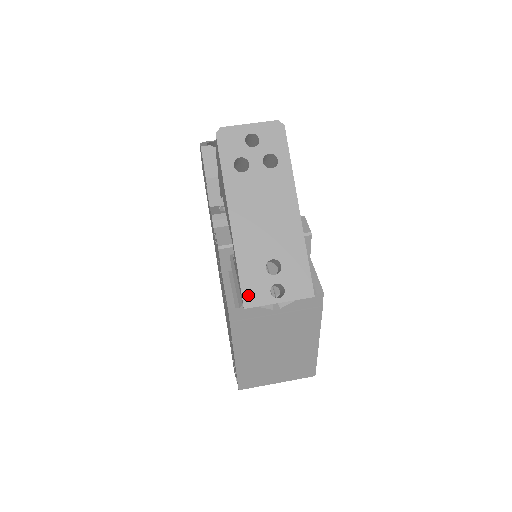
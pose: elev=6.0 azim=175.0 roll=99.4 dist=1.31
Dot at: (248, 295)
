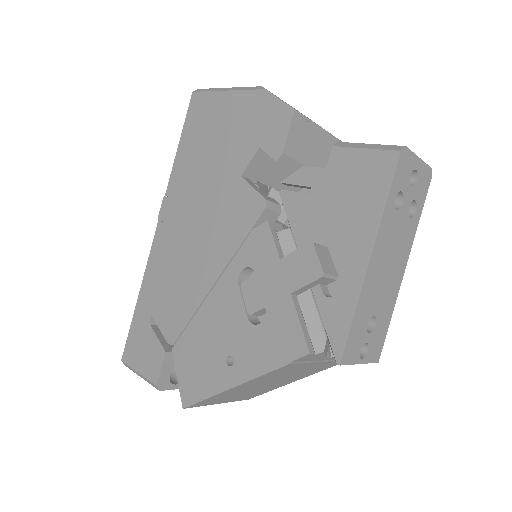
Dot at: (348, 350)
